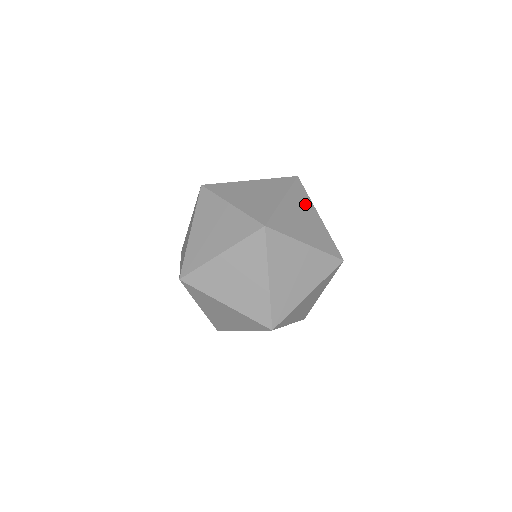
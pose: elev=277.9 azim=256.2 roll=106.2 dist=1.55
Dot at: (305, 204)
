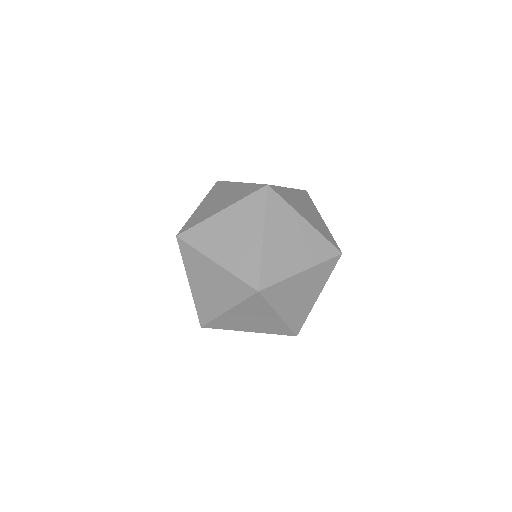
Dot at: (310, 205)
